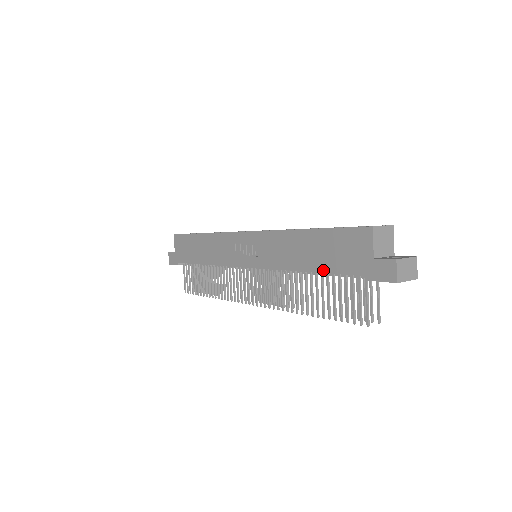
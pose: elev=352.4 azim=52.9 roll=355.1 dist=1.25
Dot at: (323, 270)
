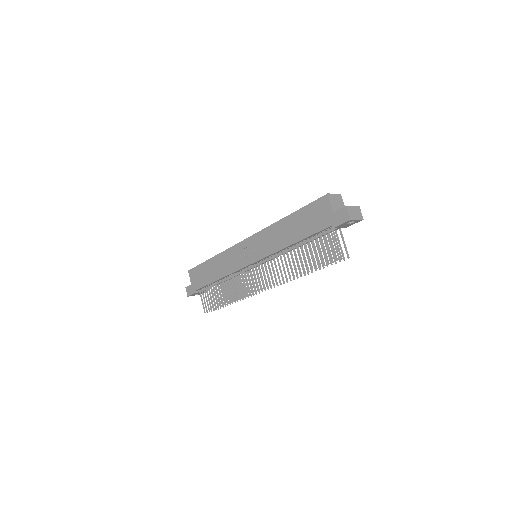
Dot at: (304, 236)
